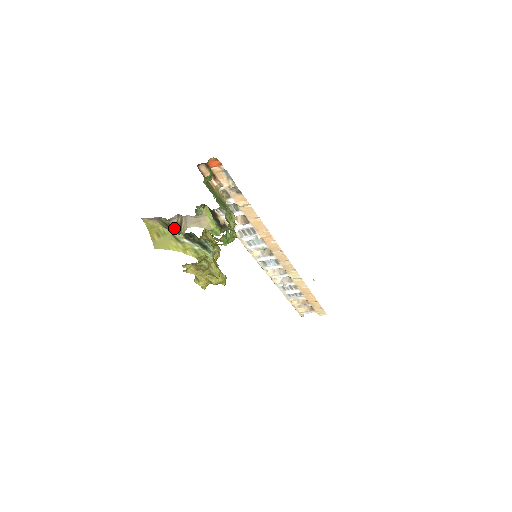
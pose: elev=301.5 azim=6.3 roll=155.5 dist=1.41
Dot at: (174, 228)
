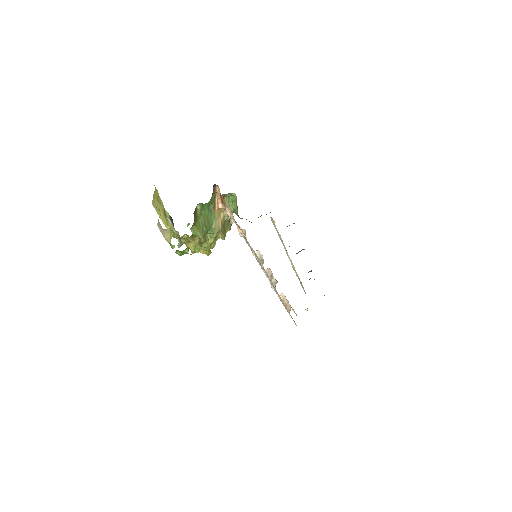
Dot at: occluded
